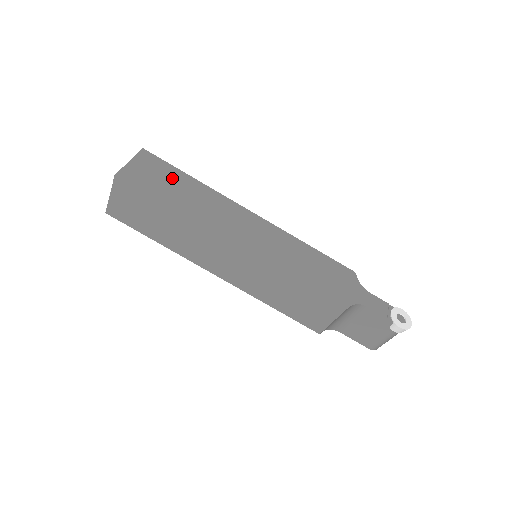
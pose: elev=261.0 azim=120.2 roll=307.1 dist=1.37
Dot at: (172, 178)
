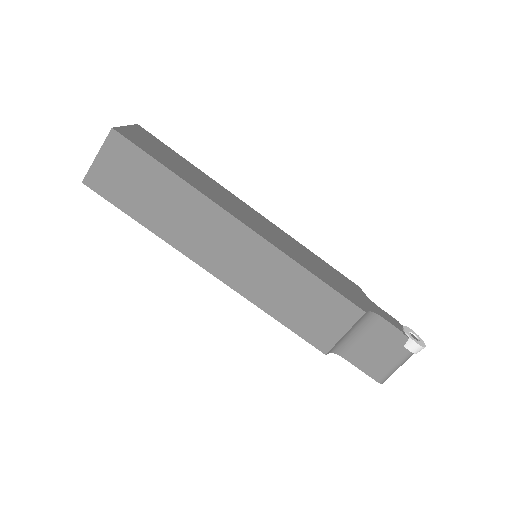
Dot at: (171, 155)
